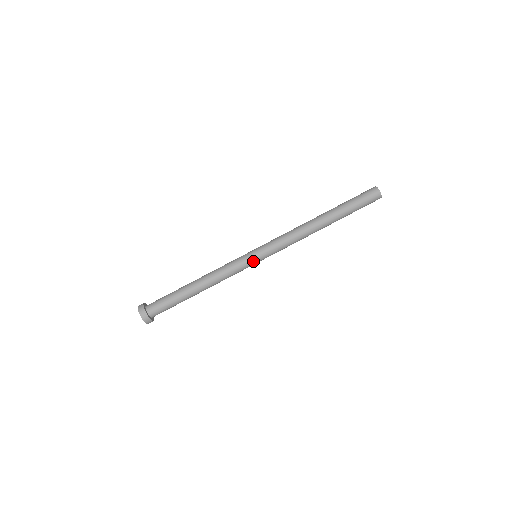
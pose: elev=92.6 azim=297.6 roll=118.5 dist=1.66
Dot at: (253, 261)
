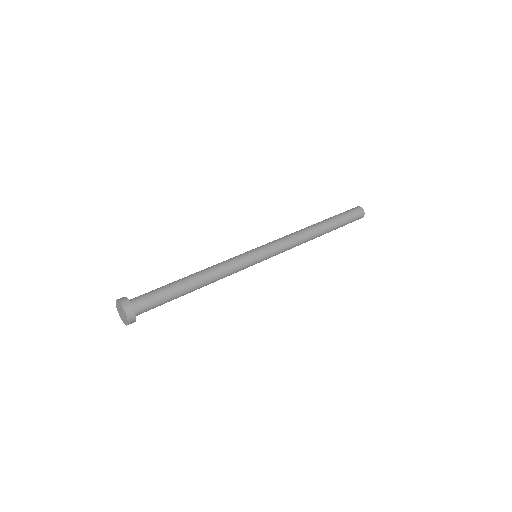
Dot at: (255, 257)
